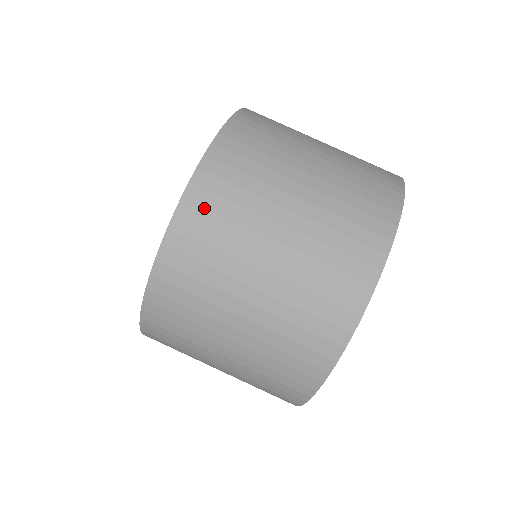
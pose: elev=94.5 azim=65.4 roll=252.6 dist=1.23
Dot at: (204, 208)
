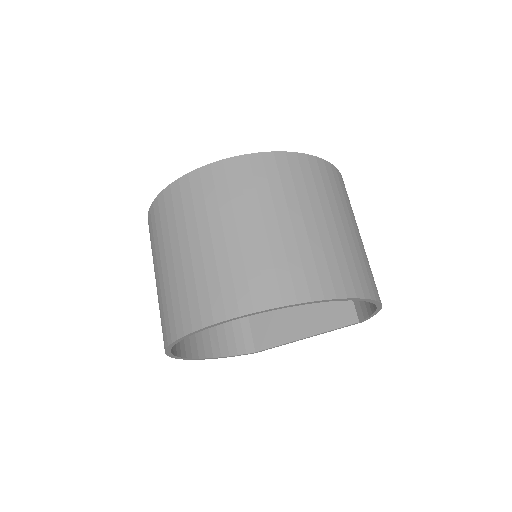
Dot at: (328, 174)
